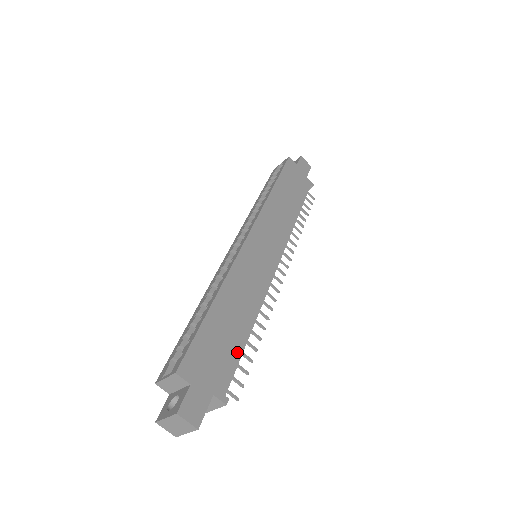
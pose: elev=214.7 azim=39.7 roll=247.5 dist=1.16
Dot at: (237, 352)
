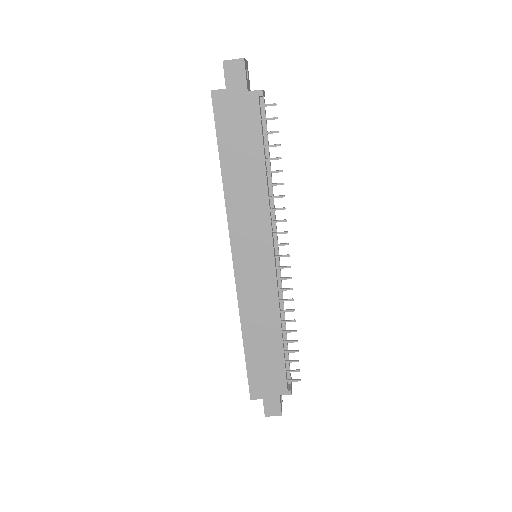
Dot at: (280, 361)
